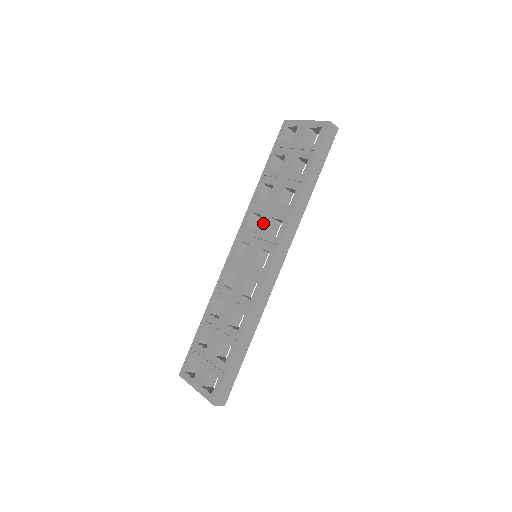
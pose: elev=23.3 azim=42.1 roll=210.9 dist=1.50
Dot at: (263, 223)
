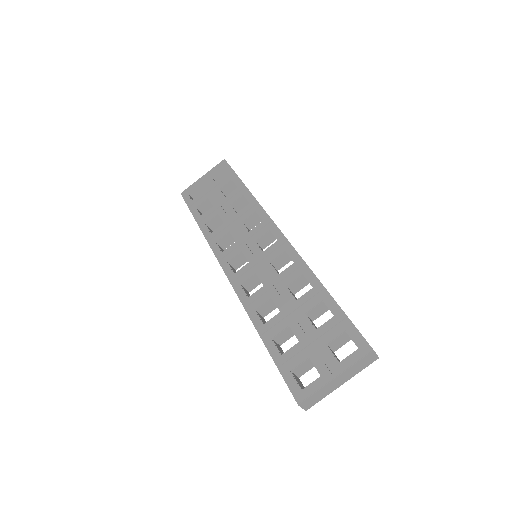
Dot at: (238, 232)
